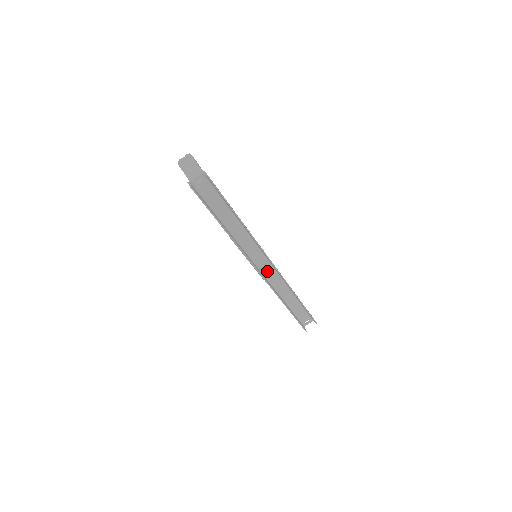
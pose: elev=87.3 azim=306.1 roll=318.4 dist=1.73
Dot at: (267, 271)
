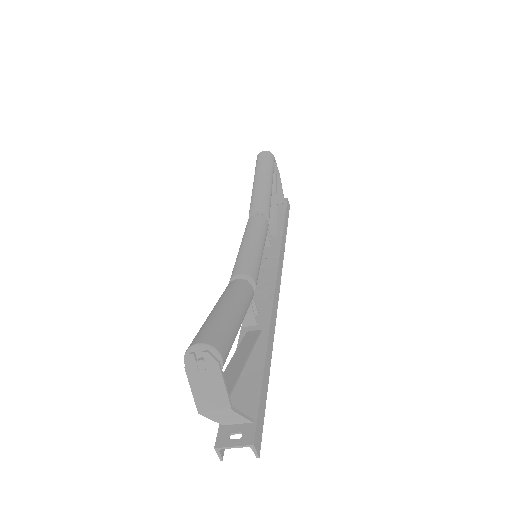
Dot at: (265, 269)
